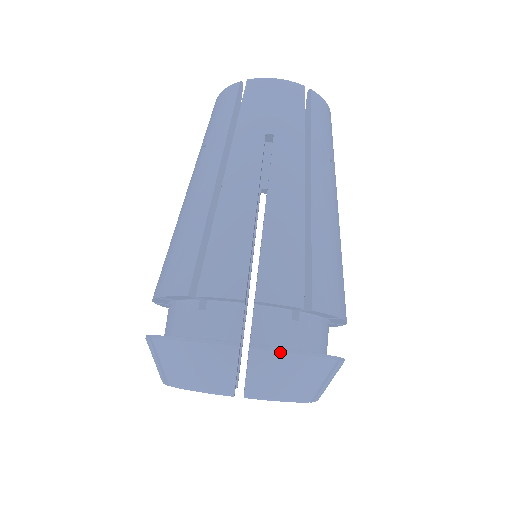
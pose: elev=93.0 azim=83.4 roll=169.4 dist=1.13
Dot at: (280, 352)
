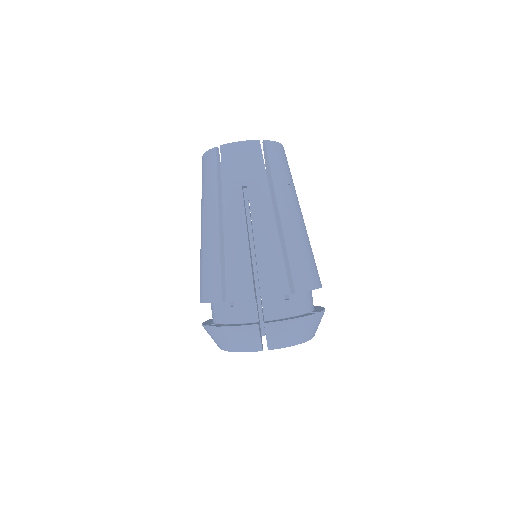
Dot at: (282, 323)
